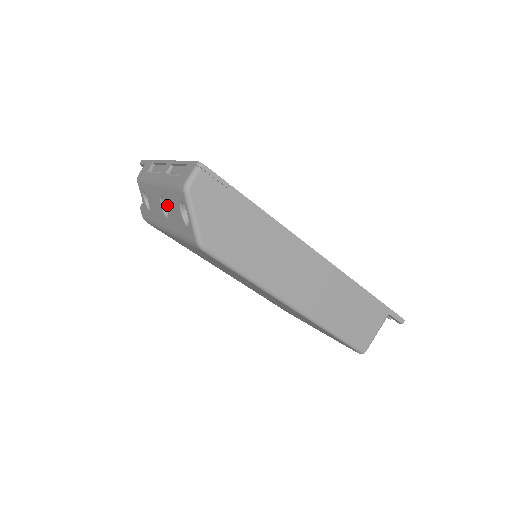
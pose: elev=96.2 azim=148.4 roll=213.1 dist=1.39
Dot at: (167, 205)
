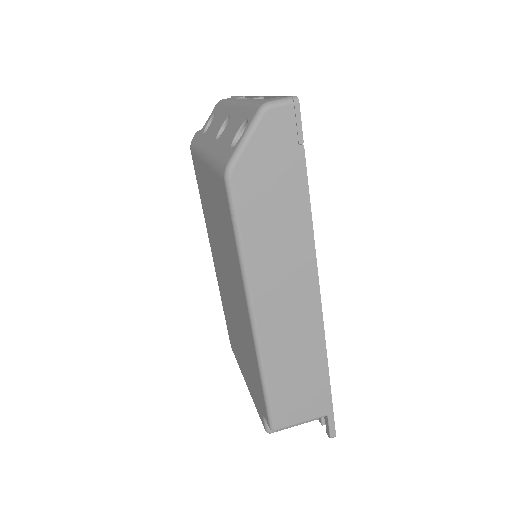
Dot at: (228, 125)
